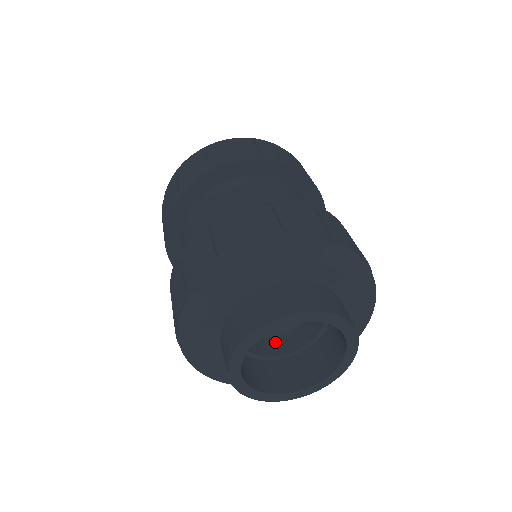
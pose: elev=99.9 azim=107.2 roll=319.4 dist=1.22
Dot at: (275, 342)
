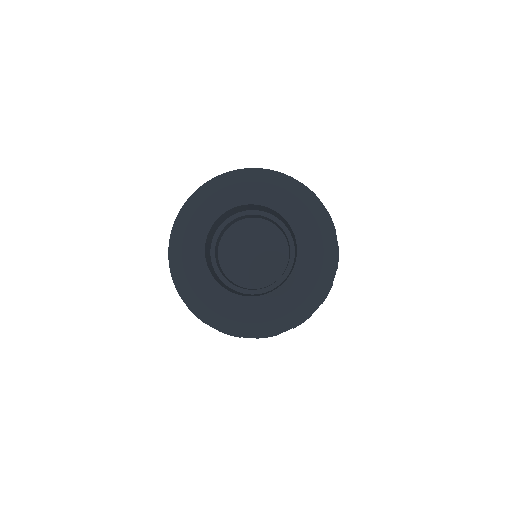
Dot at: (233, 283)
